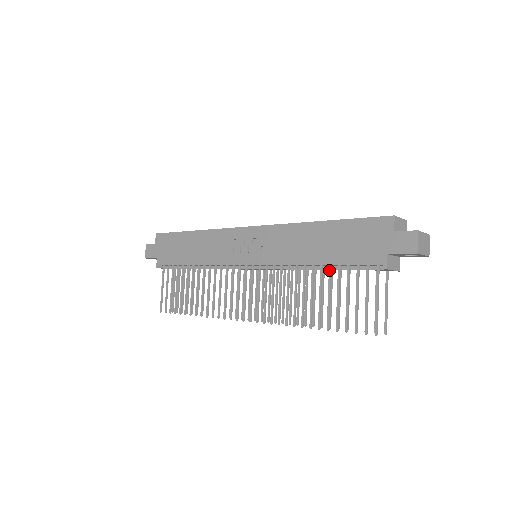
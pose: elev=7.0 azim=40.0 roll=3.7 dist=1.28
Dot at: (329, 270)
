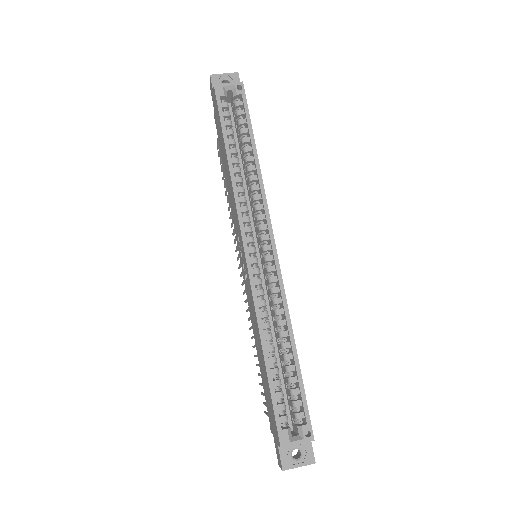
Dot at: occluded
